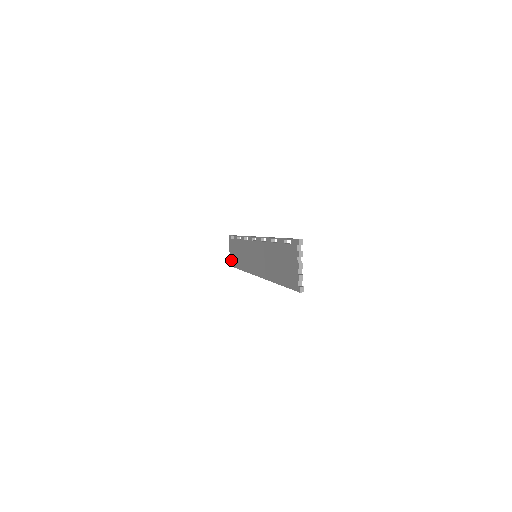
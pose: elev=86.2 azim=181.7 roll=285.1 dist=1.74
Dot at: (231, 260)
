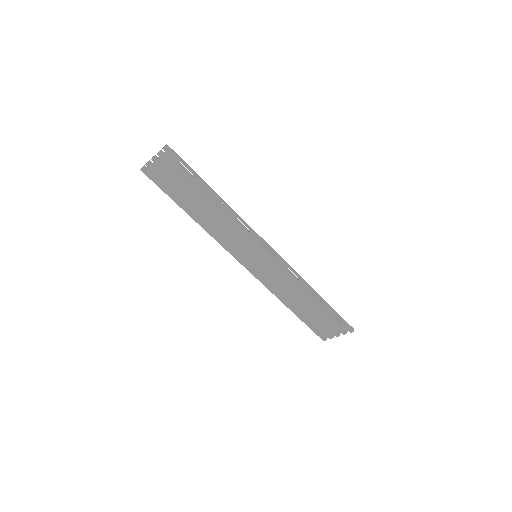
Dot at: (156, 176)
